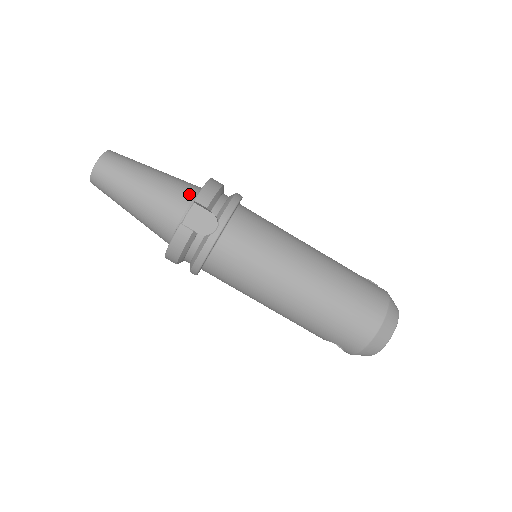
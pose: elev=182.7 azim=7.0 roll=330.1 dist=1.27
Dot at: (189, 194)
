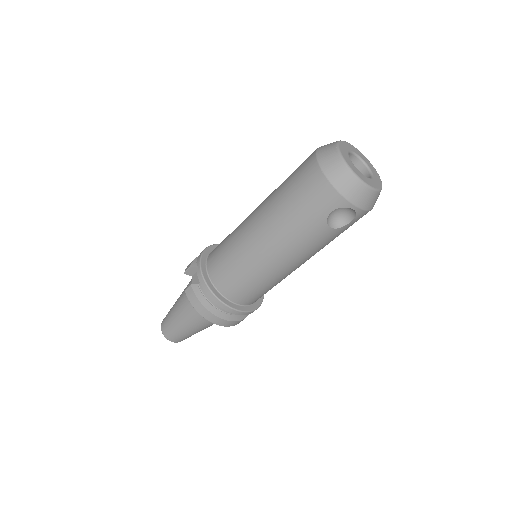
Dot at: occluded
